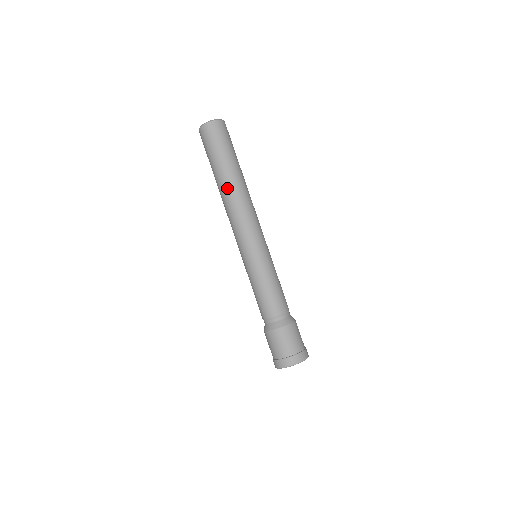
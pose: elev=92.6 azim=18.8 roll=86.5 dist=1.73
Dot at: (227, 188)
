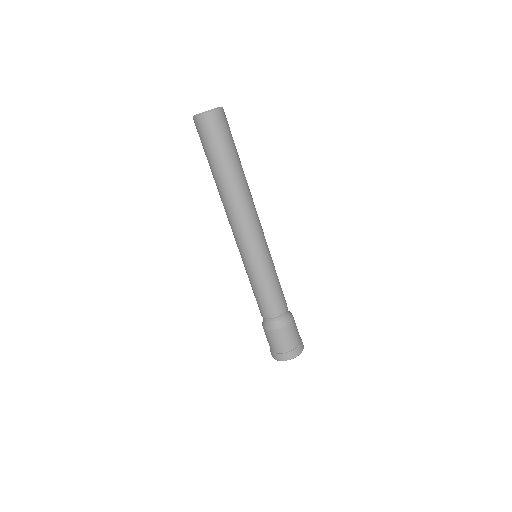
Dot at: (229, 190)
